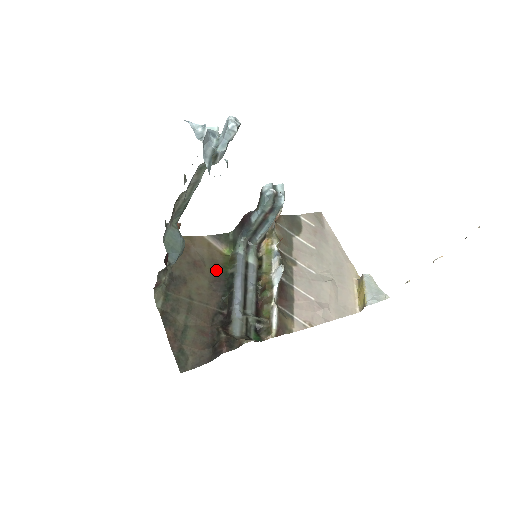
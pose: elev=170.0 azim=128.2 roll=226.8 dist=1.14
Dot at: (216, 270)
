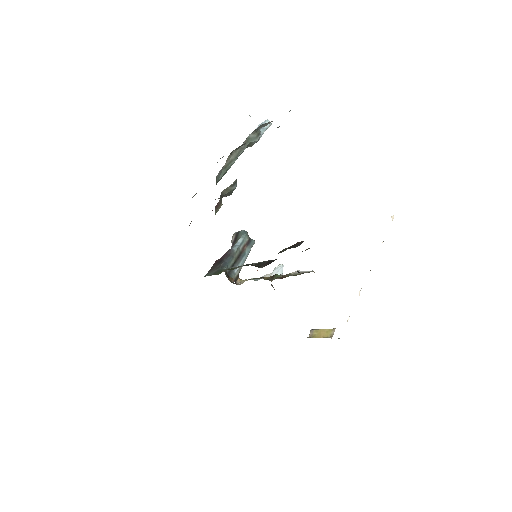
Dot at: occluded
